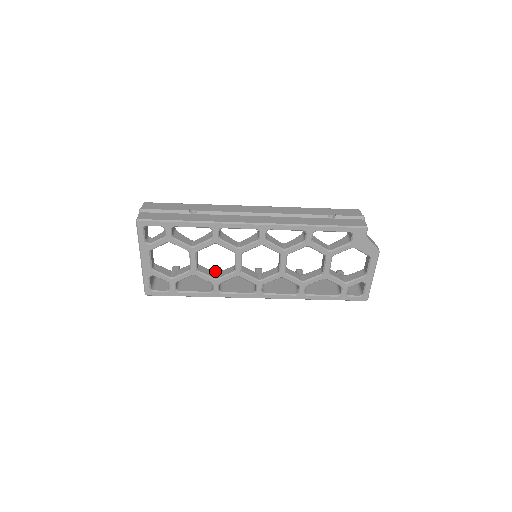
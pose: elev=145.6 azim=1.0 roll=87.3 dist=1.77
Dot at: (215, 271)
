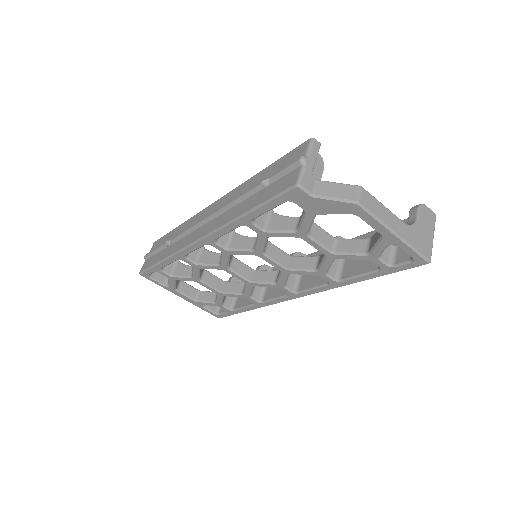
Dot at: occluded
